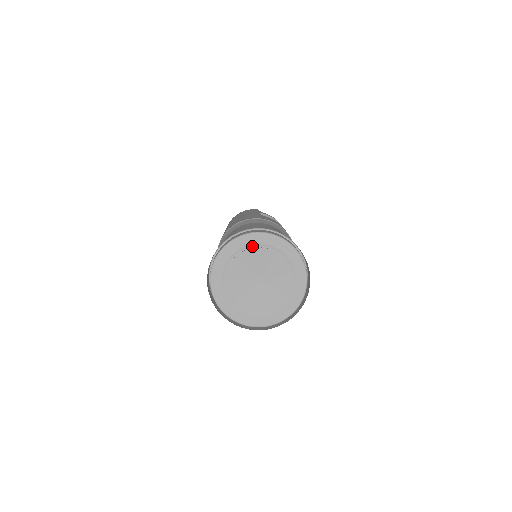
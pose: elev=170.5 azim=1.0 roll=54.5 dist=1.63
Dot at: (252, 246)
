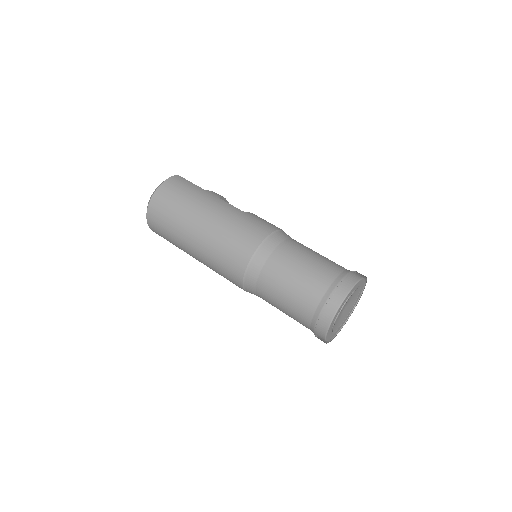
Dot at: (353, 292)
